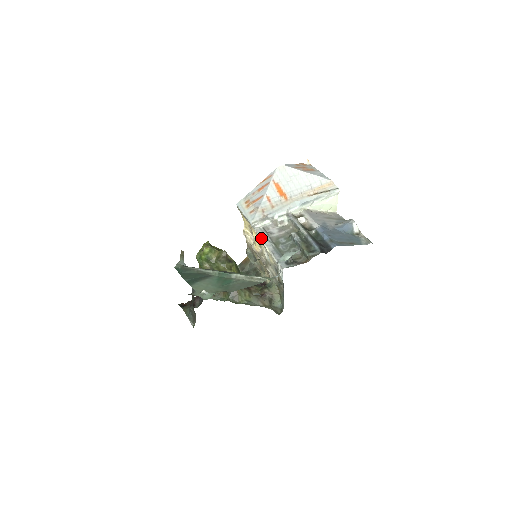
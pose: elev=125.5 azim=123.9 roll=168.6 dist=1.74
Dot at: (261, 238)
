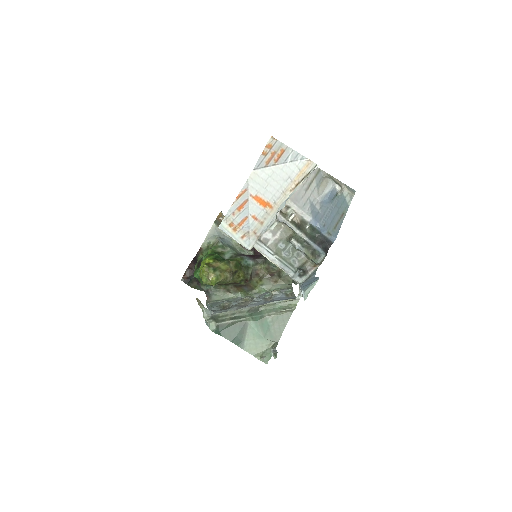
Dot at: (261, 253)
